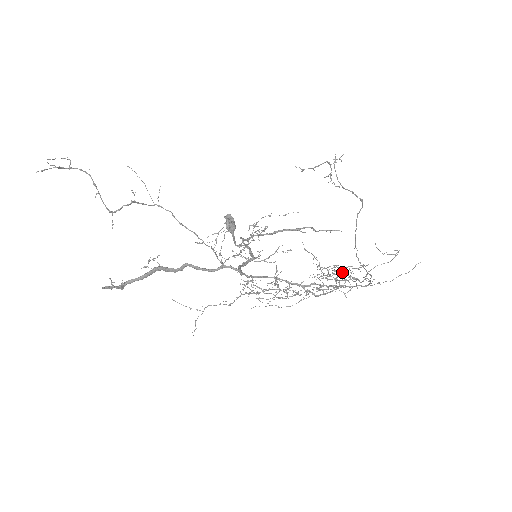
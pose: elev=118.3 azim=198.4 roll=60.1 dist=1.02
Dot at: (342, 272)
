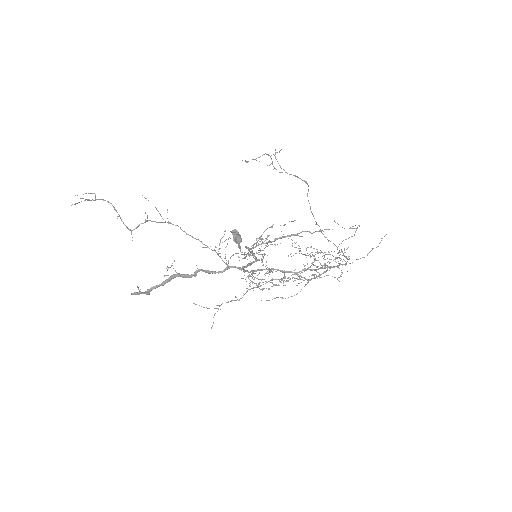
Dot at: occluded
